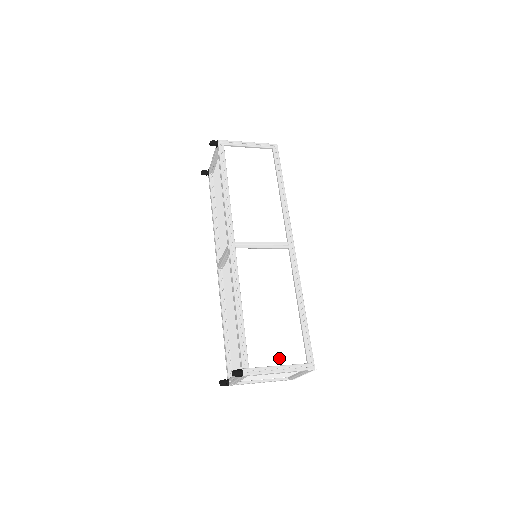
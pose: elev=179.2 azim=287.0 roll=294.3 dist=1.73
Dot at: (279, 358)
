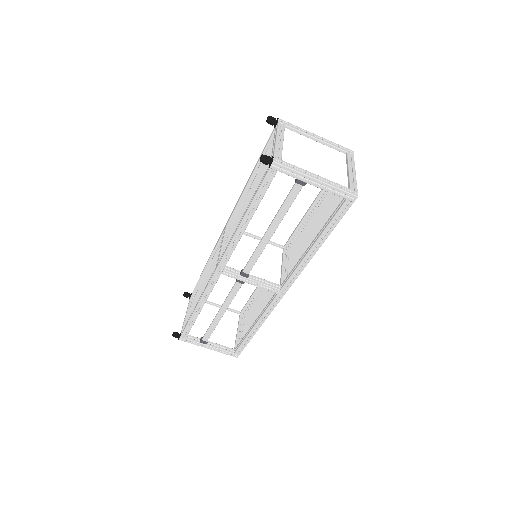
Dot at: occluded
